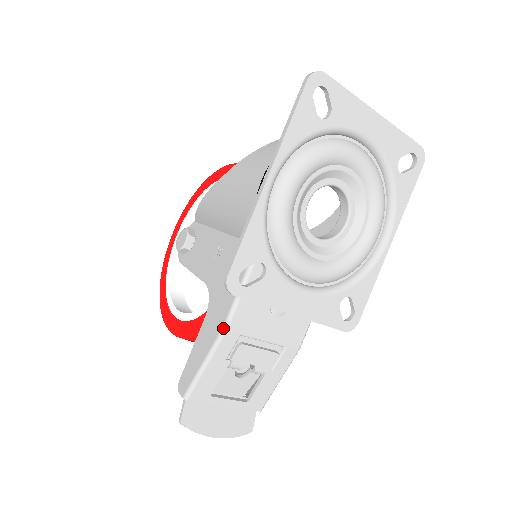
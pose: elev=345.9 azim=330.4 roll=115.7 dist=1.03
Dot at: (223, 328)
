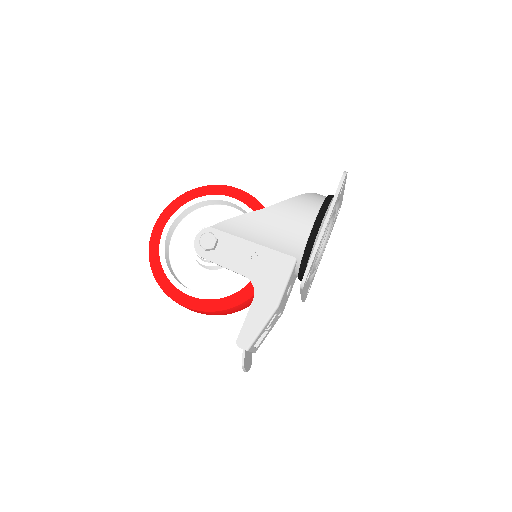
Dot at: (277, 306)
